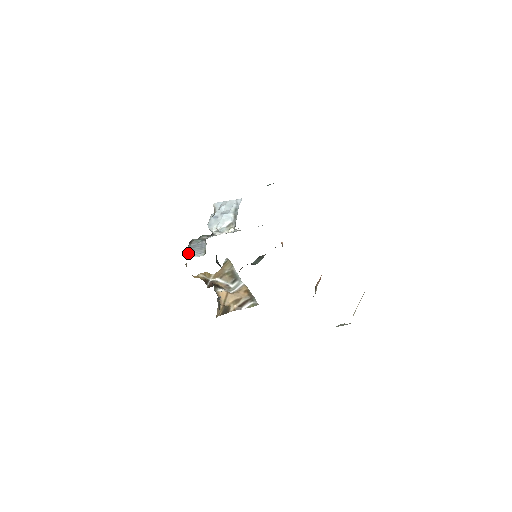
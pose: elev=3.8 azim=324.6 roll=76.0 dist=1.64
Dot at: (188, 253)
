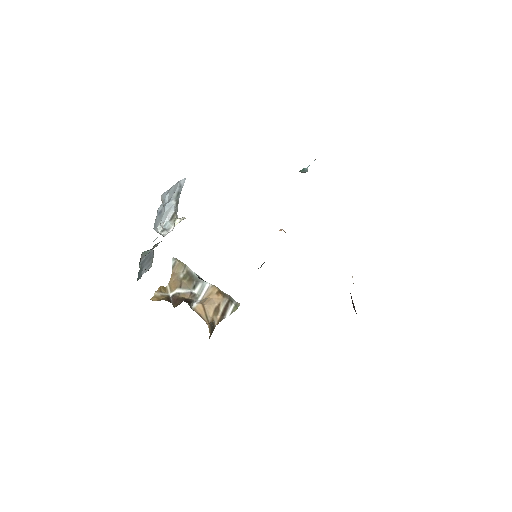
Dot at: (138, 273)
